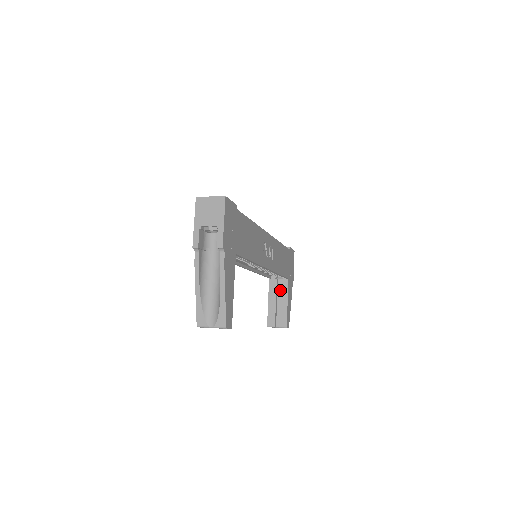
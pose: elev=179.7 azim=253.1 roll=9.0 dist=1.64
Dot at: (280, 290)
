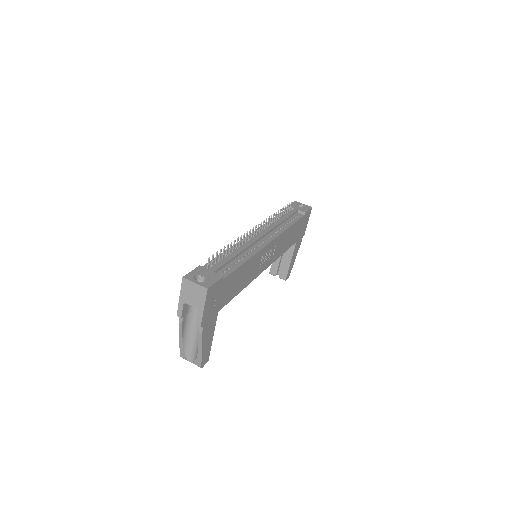
Dot at: occluded
